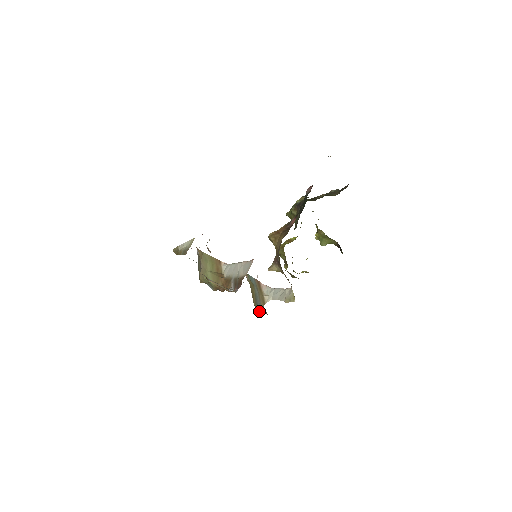
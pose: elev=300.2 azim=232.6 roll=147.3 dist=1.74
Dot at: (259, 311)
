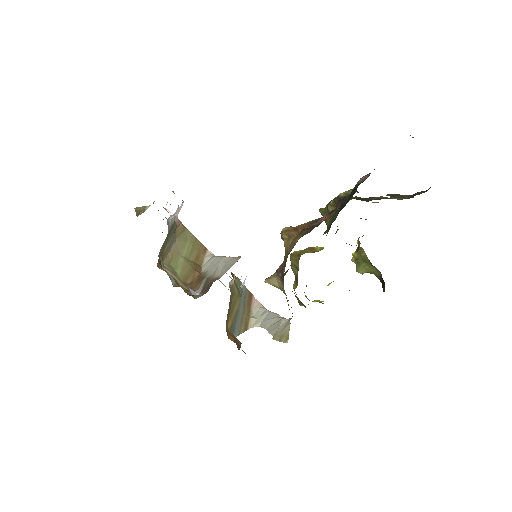
Dot at: occluded
